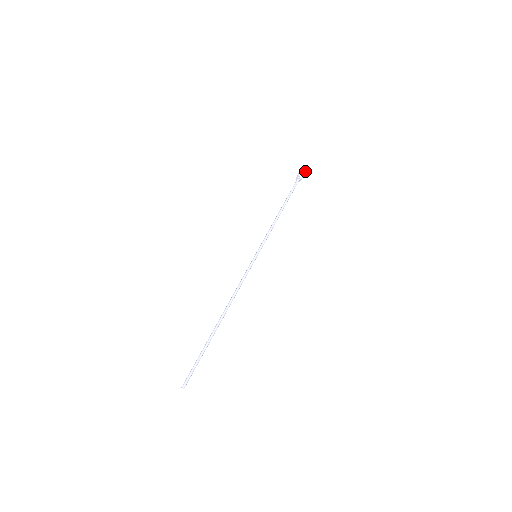
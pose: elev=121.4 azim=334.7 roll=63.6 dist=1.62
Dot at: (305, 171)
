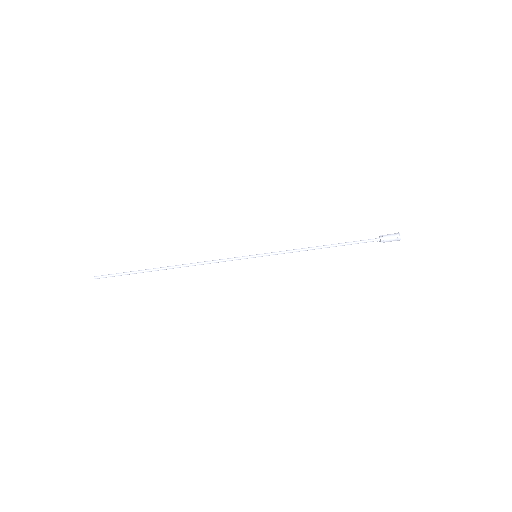
Dot at: (395, 240)
